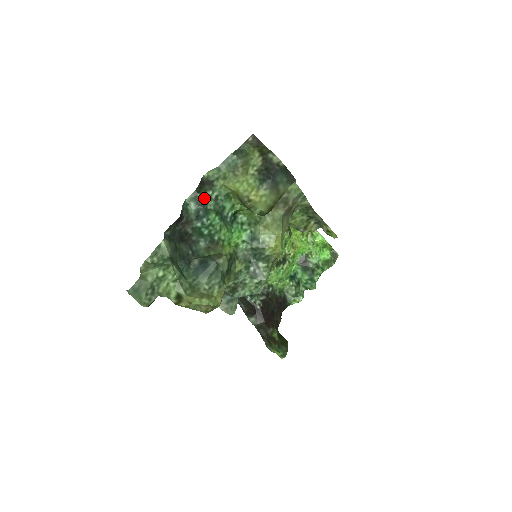
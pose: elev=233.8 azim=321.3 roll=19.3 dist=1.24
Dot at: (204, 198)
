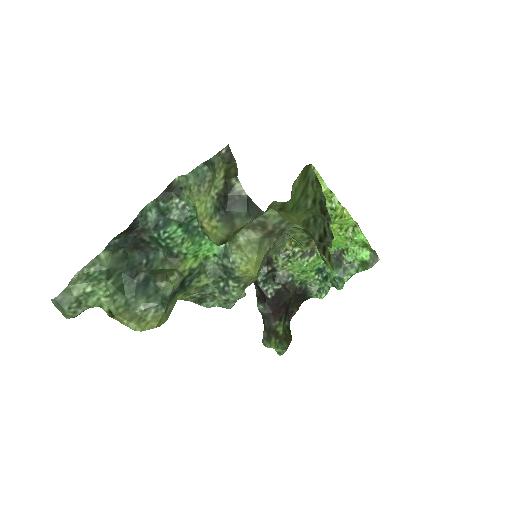
Dot at: (167, 206)
